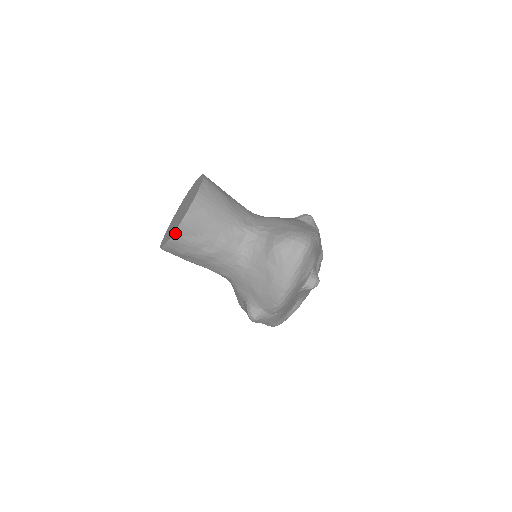
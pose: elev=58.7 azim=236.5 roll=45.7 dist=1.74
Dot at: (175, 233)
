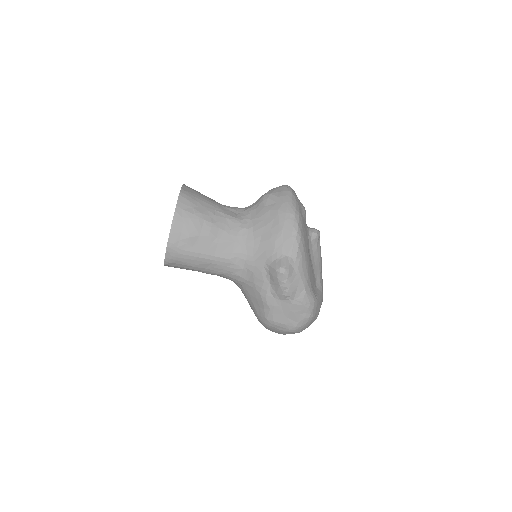
Dot at: (177, 206)
